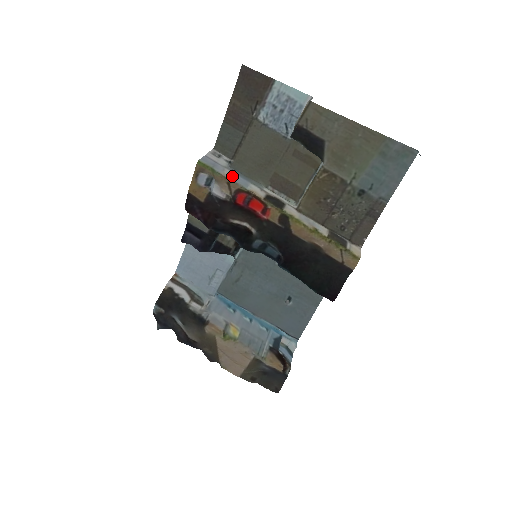
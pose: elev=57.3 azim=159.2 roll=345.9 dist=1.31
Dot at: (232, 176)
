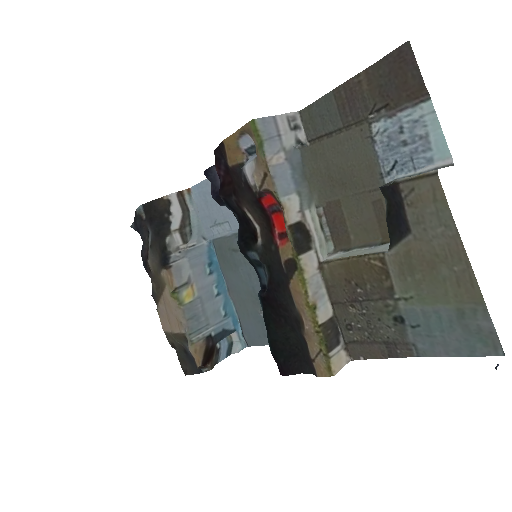
Dot at: (280, 168)
